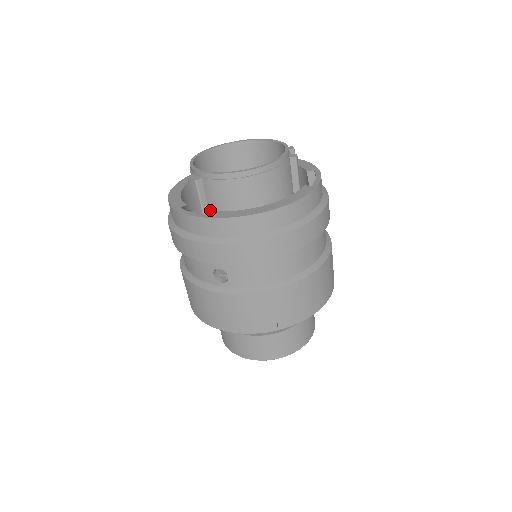
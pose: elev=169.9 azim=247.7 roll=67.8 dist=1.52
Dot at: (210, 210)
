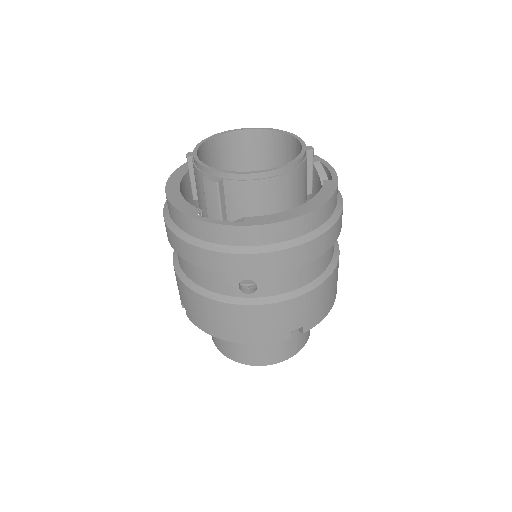
Dot at: (229, 214)
